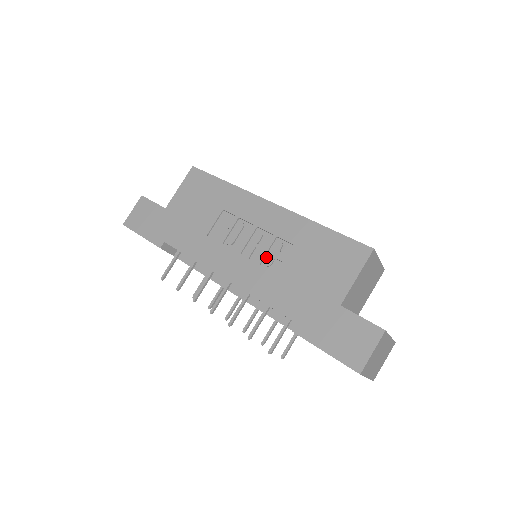
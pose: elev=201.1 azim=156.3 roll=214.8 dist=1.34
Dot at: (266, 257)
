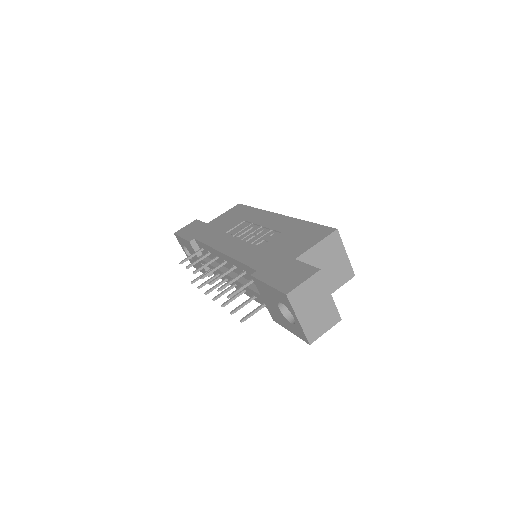
Dot at: (258, 239)
